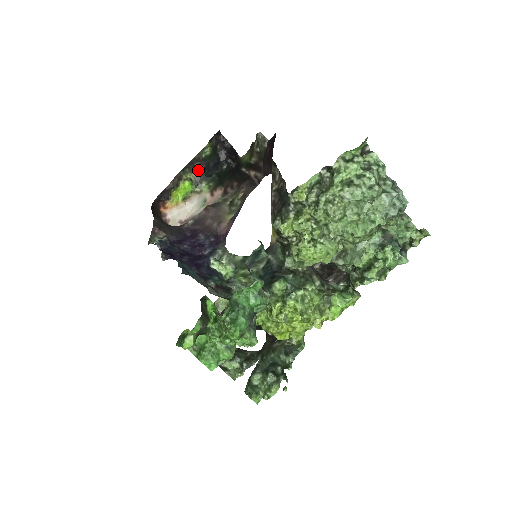
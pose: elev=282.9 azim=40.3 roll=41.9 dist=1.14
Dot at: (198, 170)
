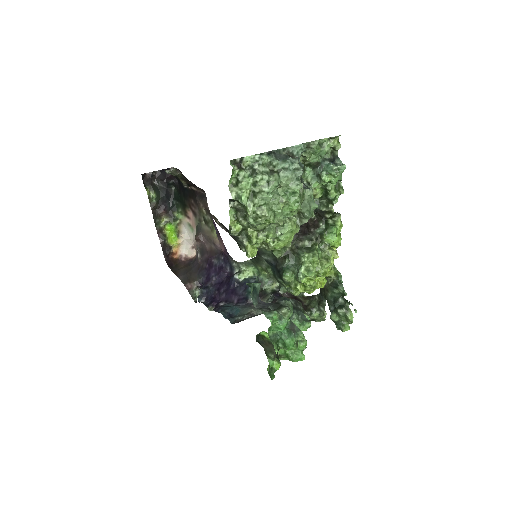
Dot at: (163, 212)
